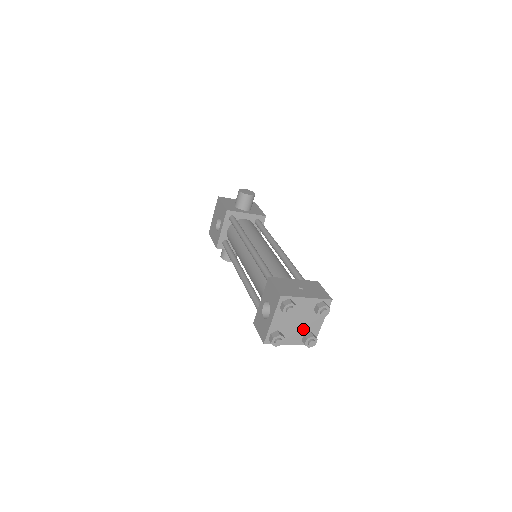
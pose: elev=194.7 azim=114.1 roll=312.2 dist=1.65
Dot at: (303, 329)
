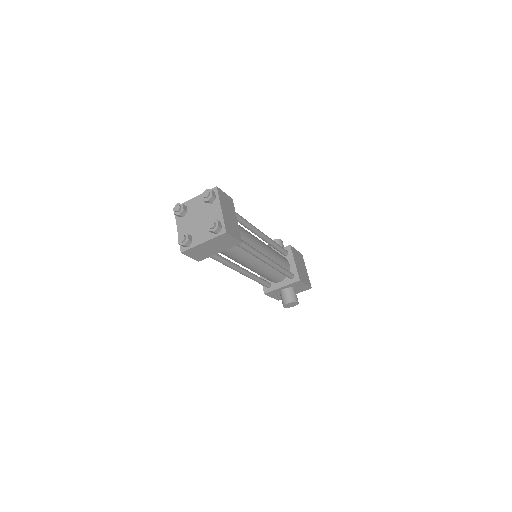
Dot at: (207, 223)
